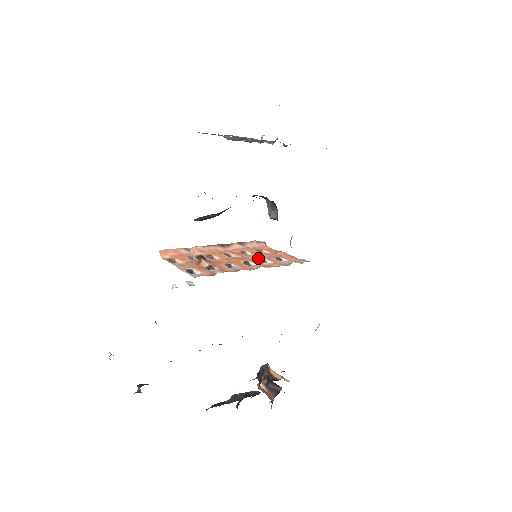
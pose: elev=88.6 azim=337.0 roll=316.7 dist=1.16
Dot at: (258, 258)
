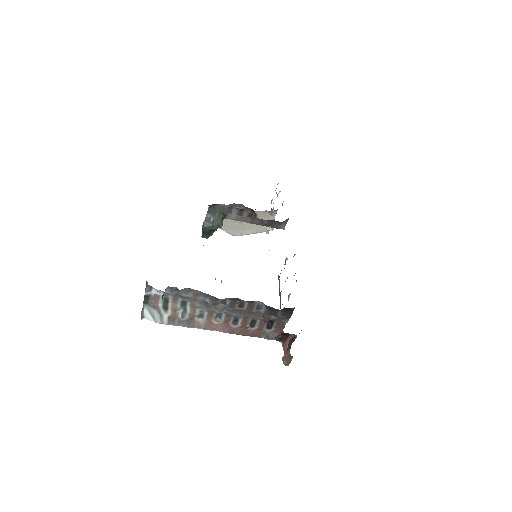
Dot at: occluded
